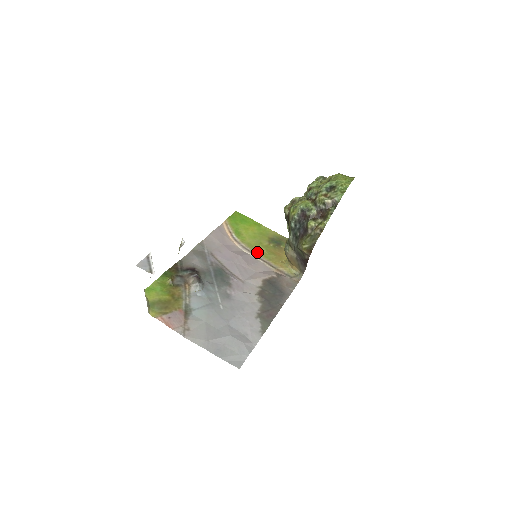
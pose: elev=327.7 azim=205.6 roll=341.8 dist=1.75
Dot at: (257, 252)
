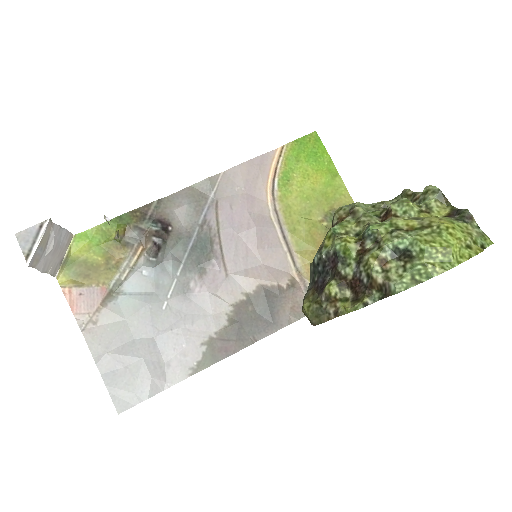
Dot at: (289, 229)
